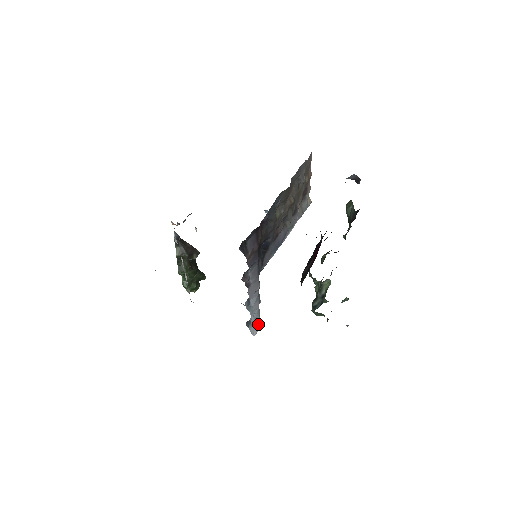
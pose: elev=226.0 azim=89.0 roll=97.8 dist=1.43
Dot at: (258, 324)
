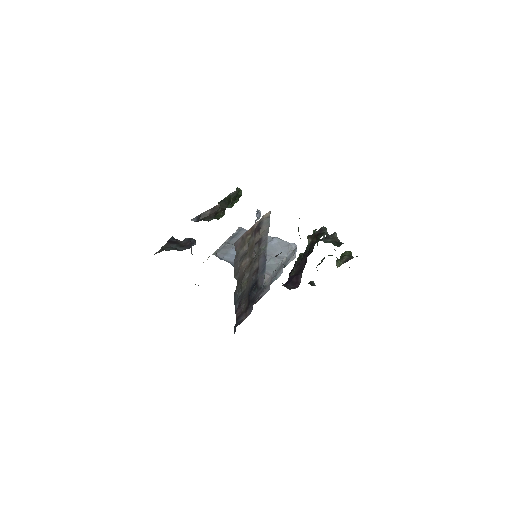
Dot at: (293, 254)
